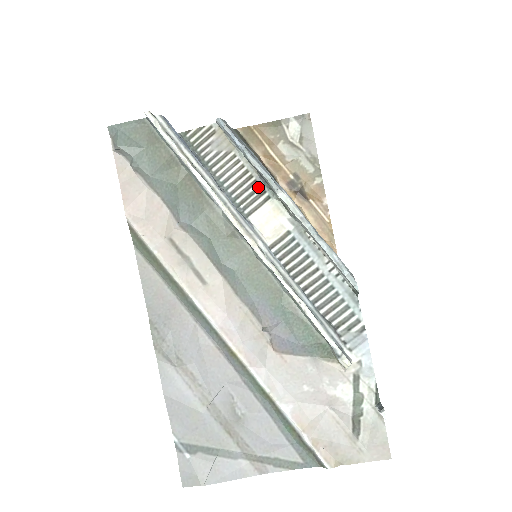
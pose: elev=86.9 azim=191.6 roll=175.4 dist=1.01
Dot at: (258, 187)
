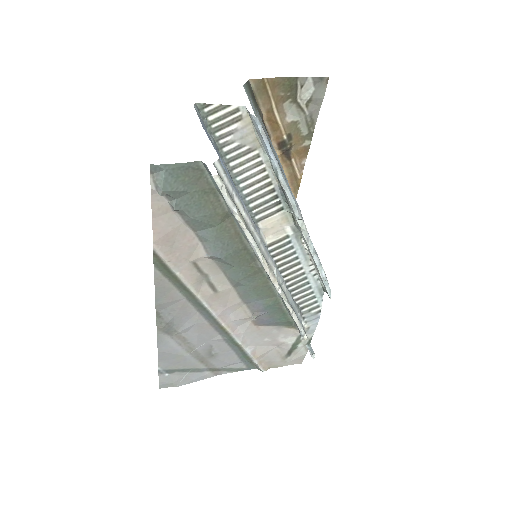
Dot at: (275, 197)
